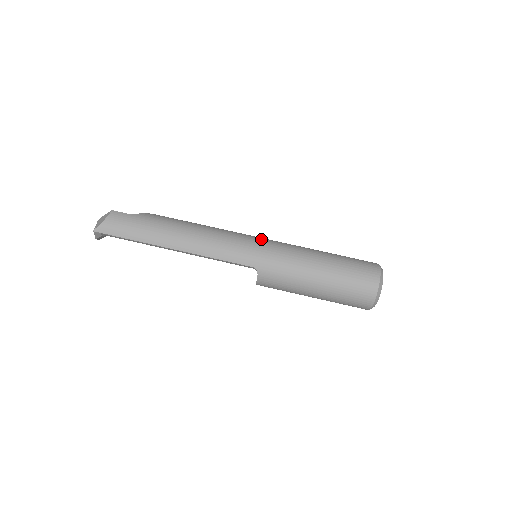
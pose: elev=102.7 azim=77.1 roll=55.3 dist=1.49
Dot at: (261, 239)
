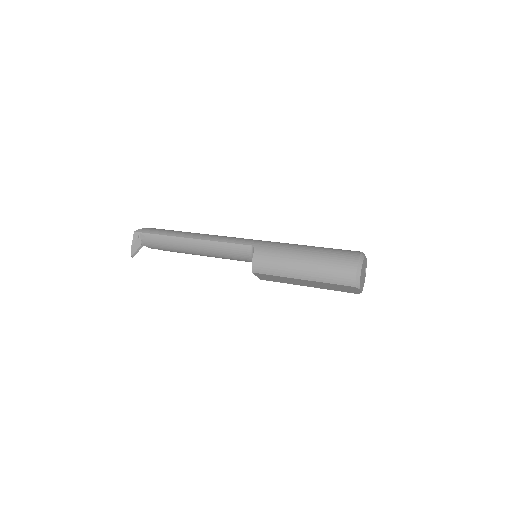
Dot at: occluded
